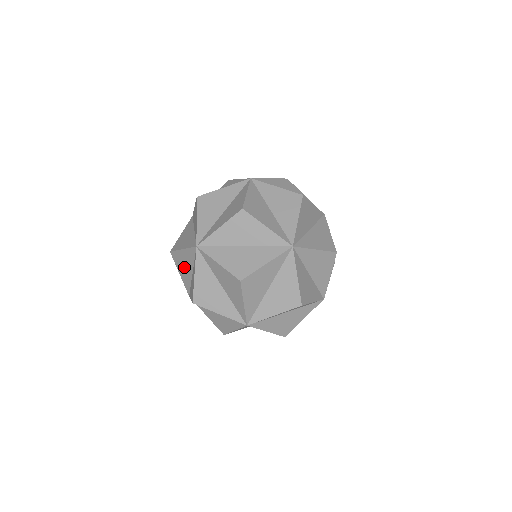
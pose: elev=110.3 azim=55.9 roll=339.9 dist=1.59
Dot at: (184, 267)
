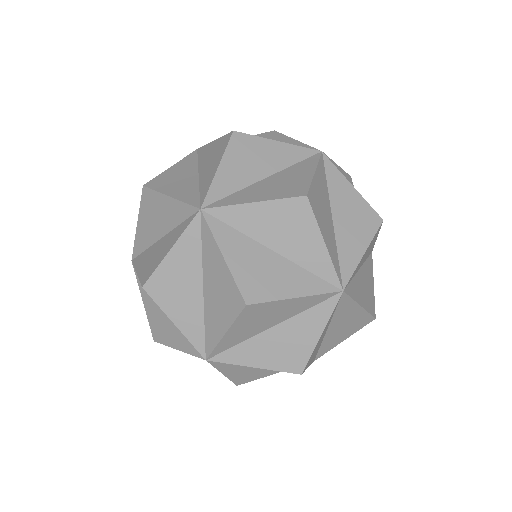
Dot at: (178, 180)
